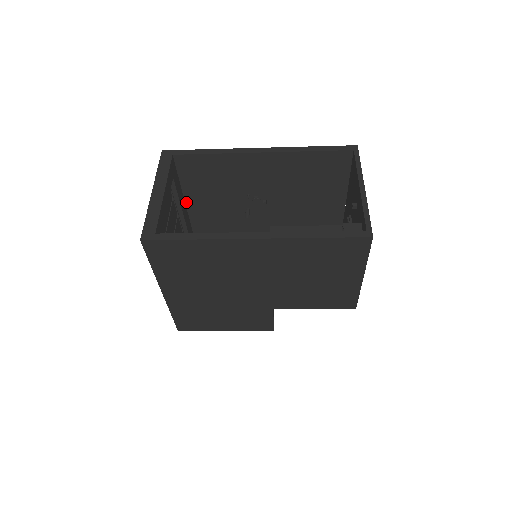
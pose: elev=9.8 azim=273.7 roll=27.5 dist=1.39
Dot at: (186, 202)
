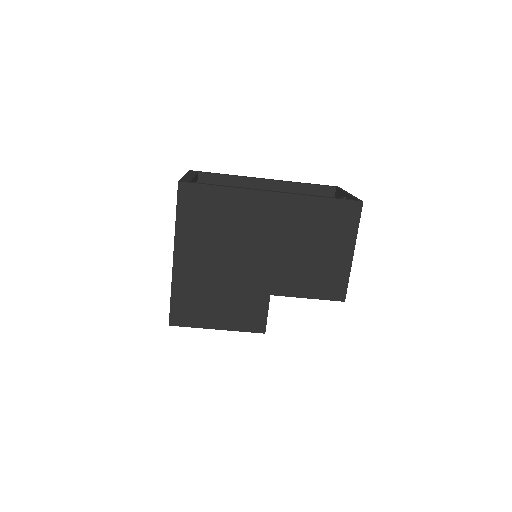
Dot at: occluded
